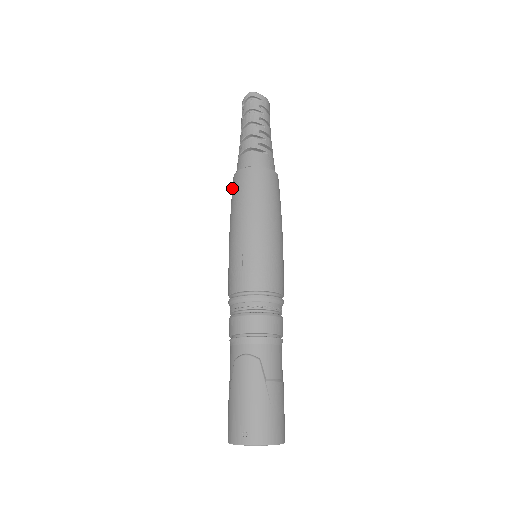
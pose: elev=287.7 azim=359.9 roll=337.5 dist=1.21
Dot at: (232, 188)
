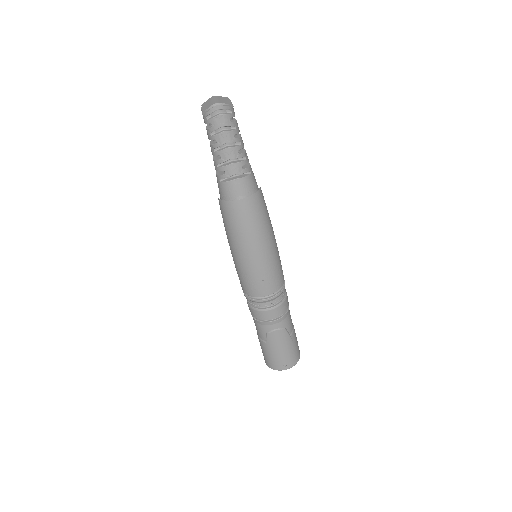
Dot at: (224, 212)
